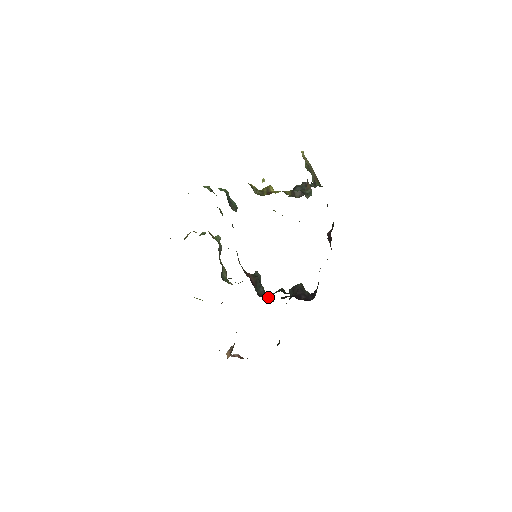
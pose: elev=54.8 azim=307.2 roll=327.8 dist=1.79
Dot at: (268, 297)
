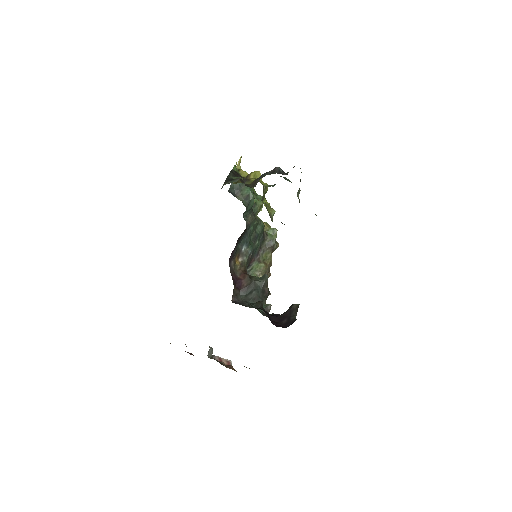
Dot at: occluded
